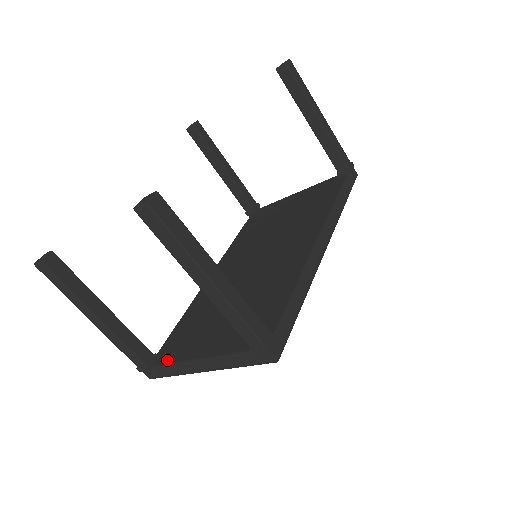
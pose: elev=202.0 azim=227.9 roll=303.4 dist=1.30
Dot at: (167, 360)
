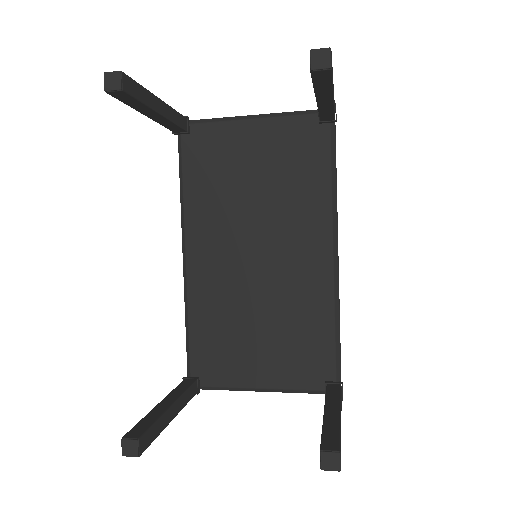
Dot at: (215, 383)
